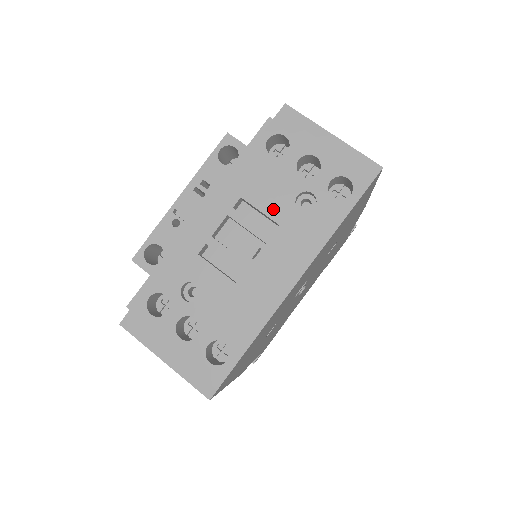
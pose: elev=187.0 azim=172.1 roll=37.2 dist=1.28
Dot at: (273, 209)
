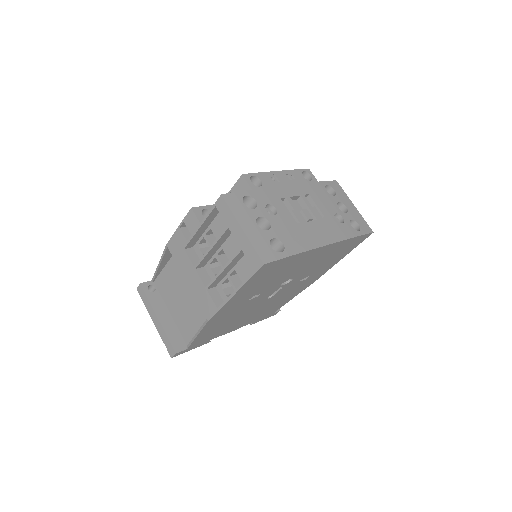
Dot at: (323, 209)
